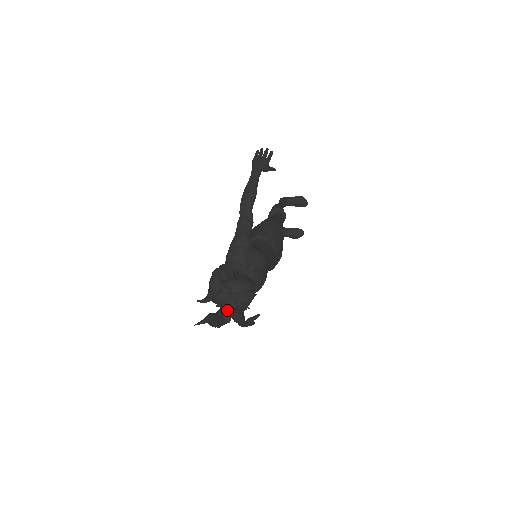
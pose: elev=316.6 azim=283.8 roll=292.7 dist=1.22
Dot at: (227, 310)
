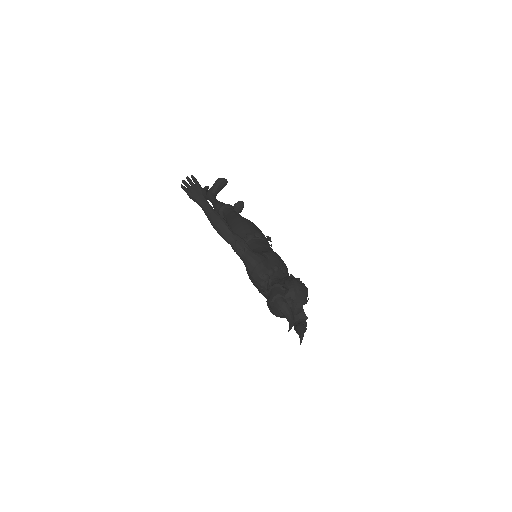
Dot at: (299, 313)
